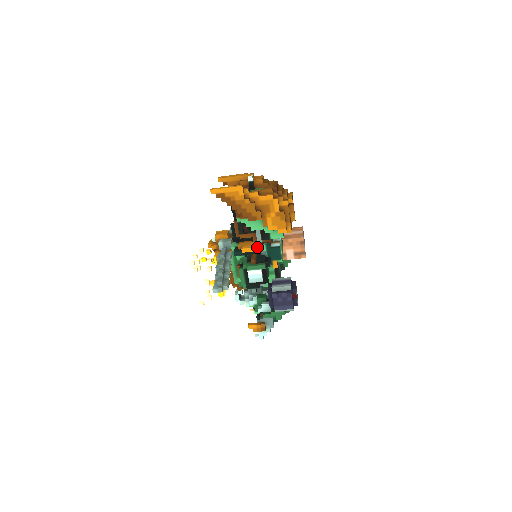
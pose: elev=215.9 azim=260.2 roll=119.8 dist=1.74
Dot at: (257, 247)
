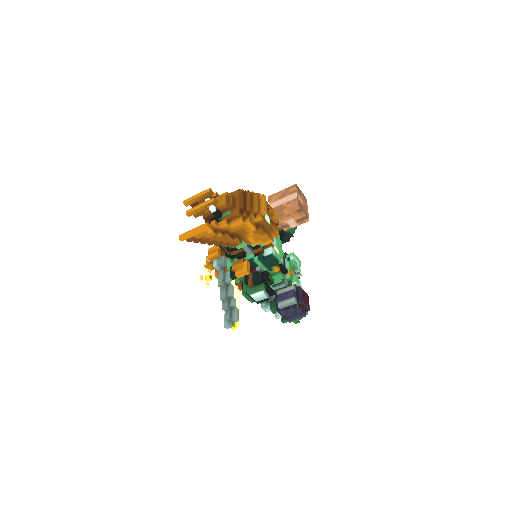
Dot at: (251, 263)
